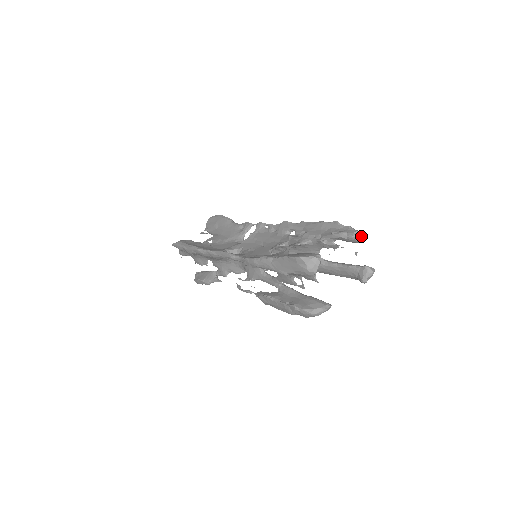
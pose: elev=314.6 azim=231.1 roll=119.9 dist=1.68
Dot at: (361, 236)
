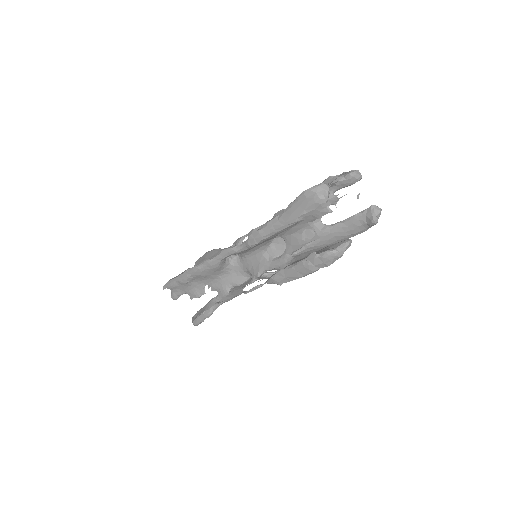
Dot at: (358, 173)
